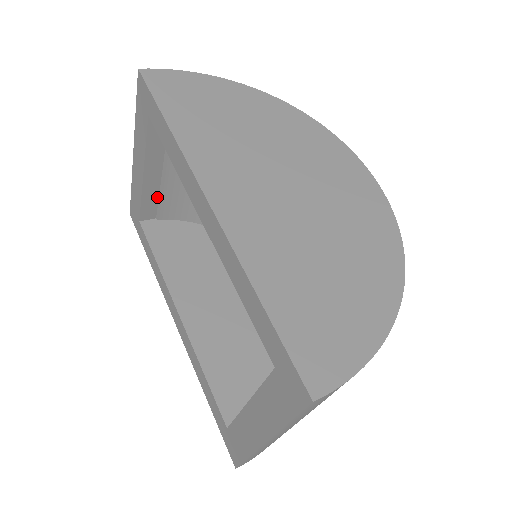
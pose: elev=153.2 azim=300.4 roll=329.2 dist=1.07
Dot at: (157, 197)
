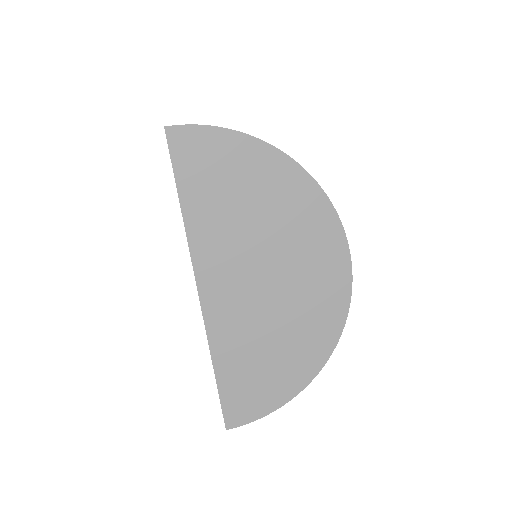
Dot at: occluded
